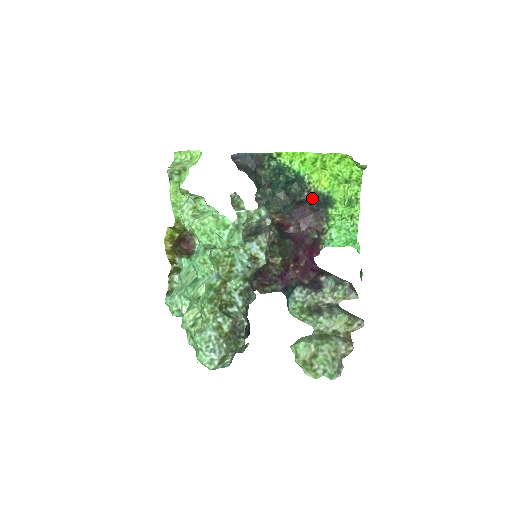
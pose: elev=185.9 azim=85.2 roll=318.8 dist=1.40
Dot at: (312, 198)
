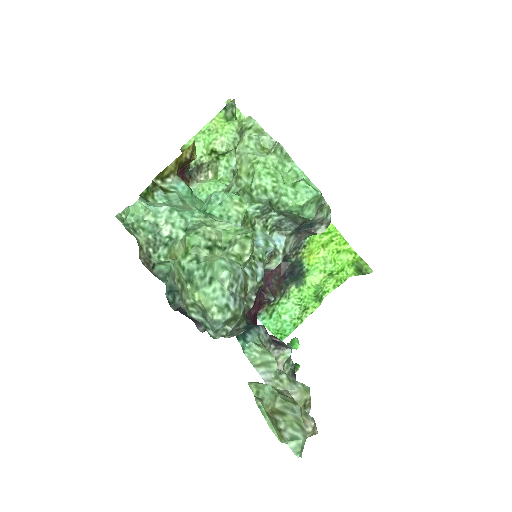
Dot at: (293, 262)
